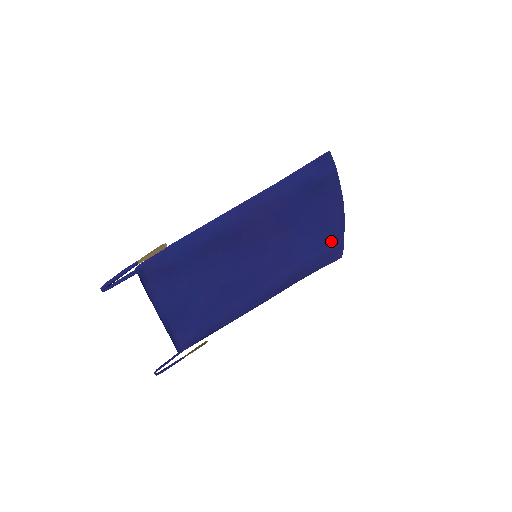
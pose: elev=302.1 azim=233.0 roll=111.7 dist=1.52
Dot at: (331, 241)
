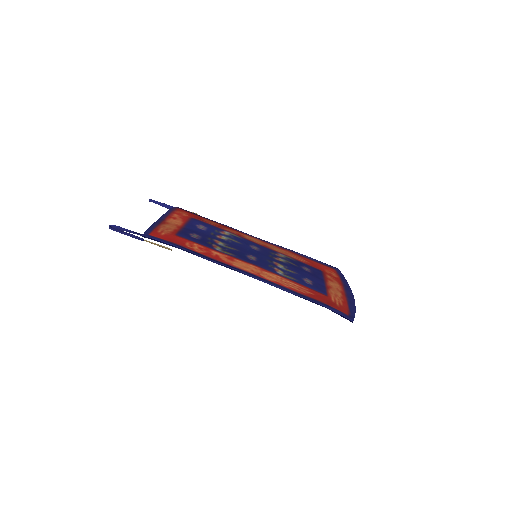
Dot at: occluded
